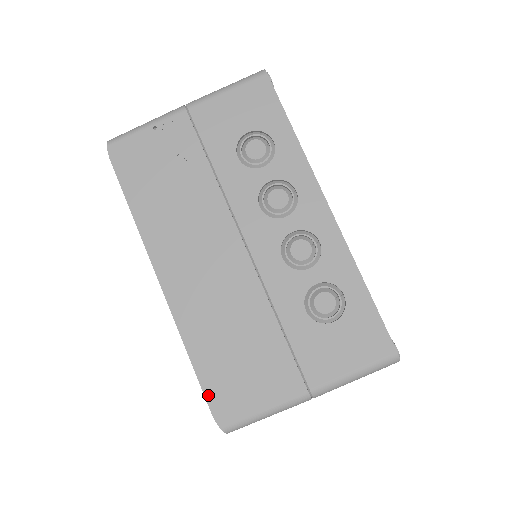
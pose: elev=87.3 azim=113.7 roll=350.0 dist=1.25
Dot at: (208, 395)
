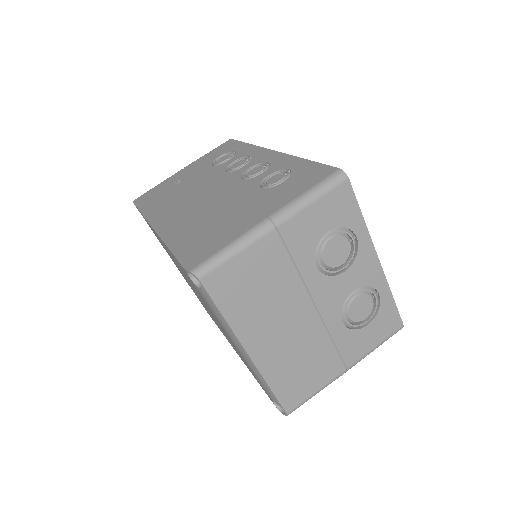
Dot at: (181, 259)
